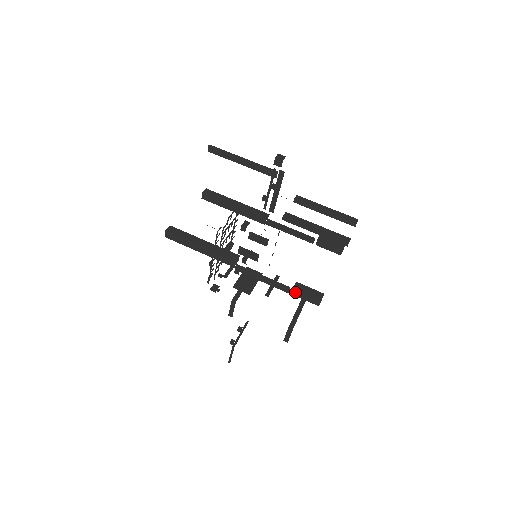
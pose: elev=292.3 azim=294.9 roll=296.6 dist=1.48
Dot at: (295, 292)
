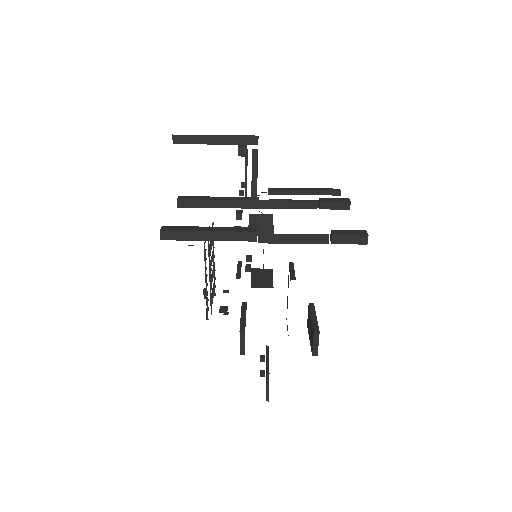
Dot at: (336, 239)
